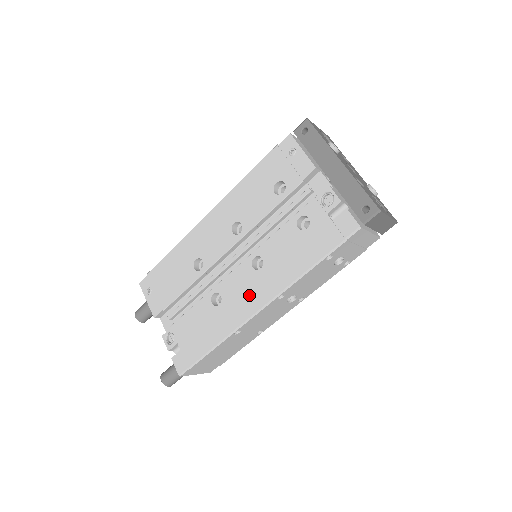
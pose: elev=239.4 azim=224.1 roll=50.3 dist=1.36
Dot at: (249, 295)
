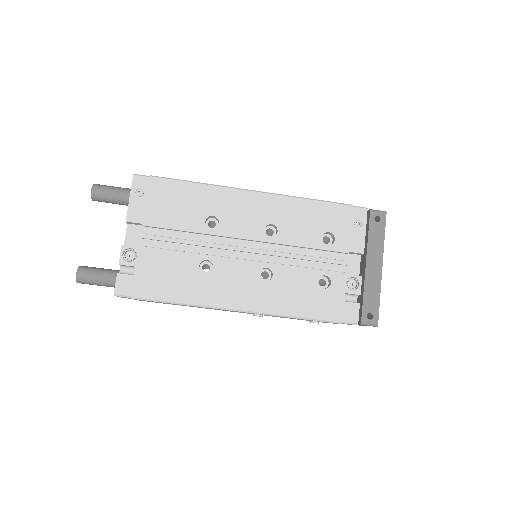
Dot at: (239, 291)
